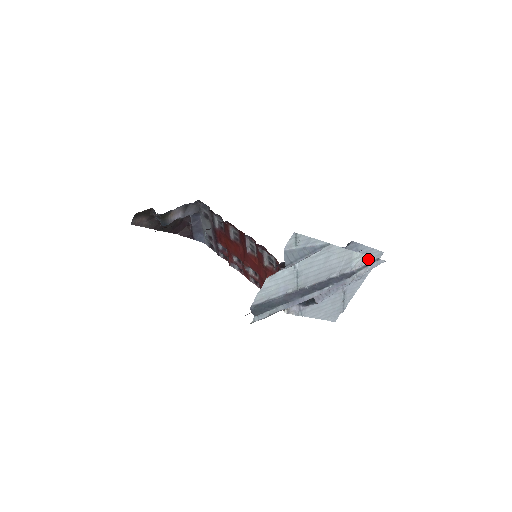
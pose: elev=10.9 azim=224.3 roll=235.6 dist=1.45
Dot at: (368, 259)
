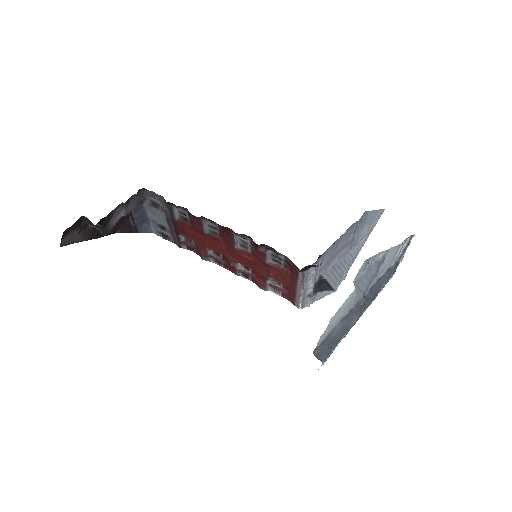
Dot at: (406, 241)
